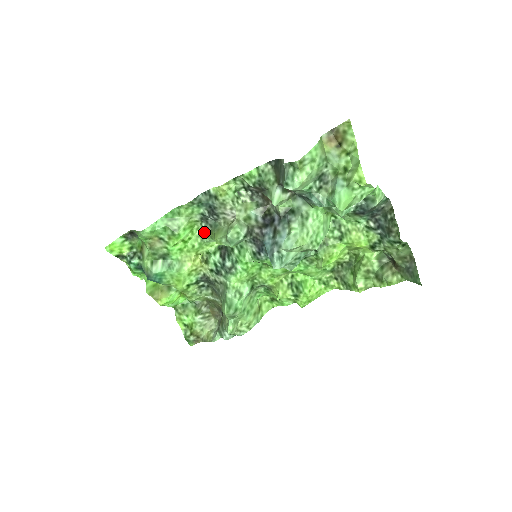
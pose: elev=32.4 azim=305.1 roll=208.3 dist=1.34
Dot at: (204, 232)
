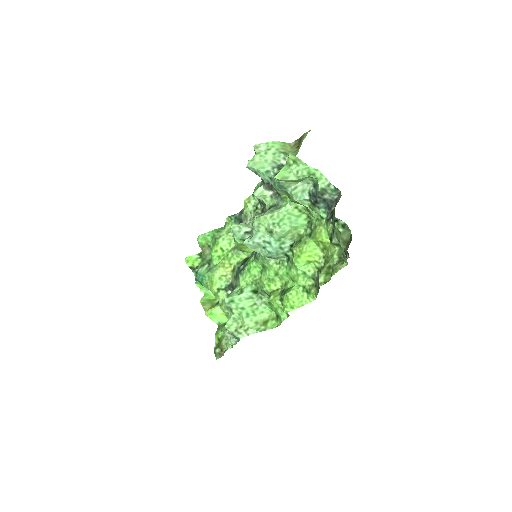
Dot at: occluded
